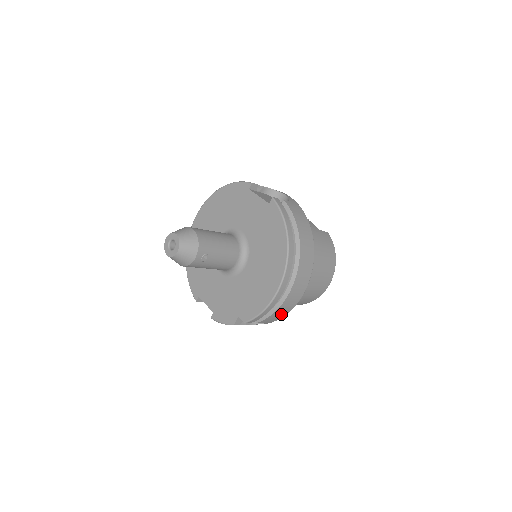
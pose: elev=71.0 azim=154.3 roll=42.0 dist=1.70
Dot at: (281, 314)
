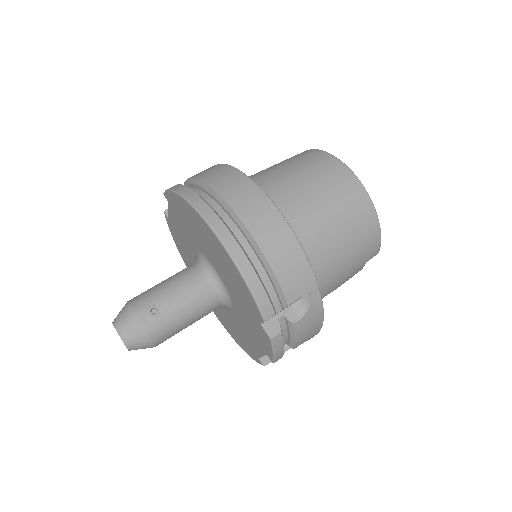
Dot at: (295, 264)
